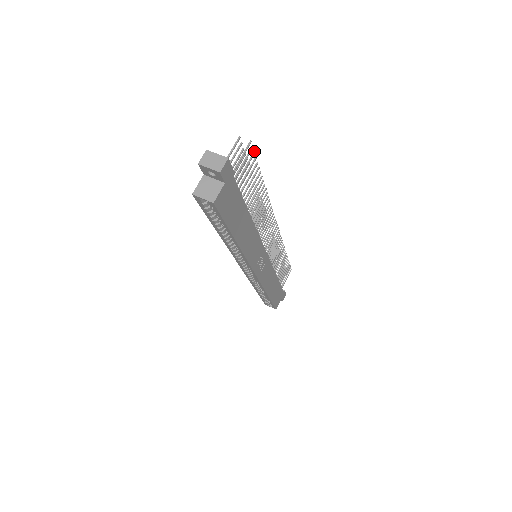
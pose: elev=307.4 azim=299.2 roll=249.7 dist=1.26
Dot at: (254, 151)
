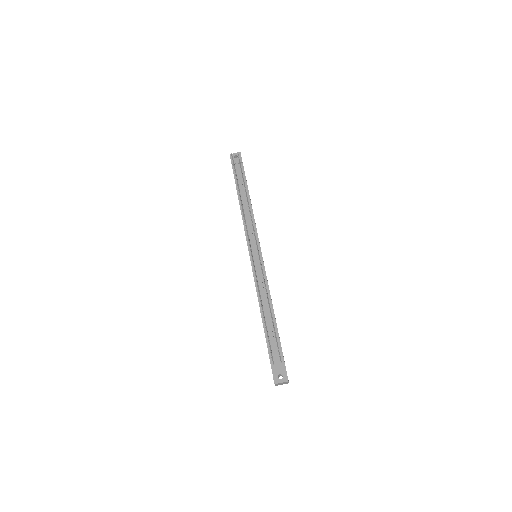
Dot at: (277, 344)
